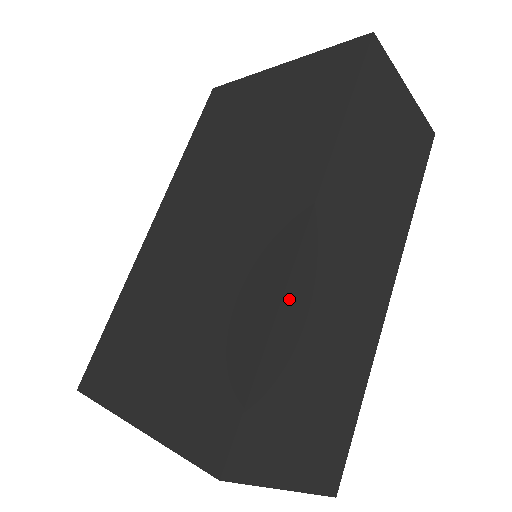
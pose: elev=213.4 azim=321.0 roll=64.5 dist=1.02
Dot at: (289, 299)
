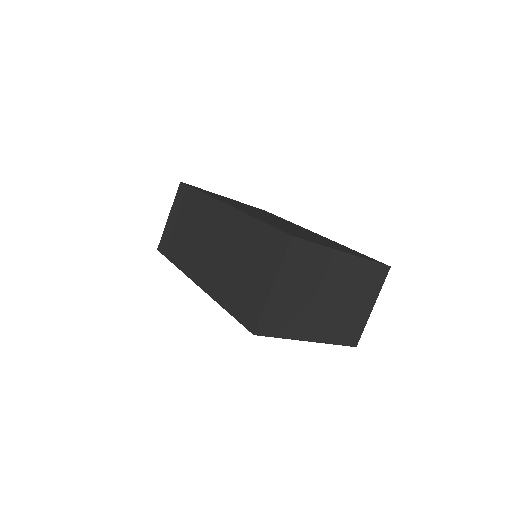
Dot at: occluded
